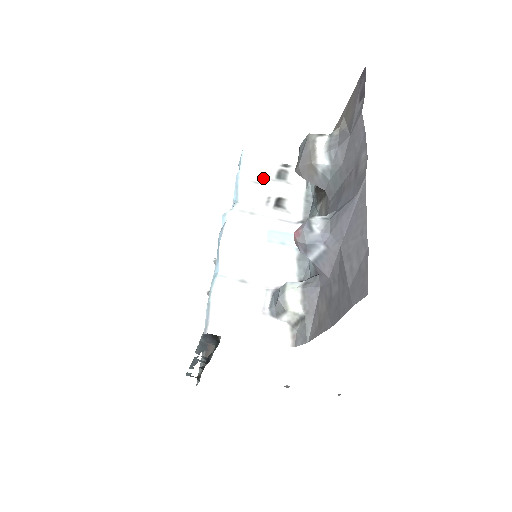
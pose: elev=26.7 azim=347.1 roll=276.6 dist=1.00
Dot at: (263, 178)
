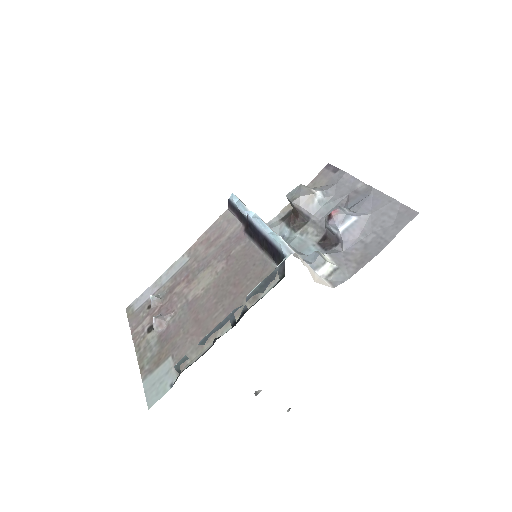
Dot at: occluded
